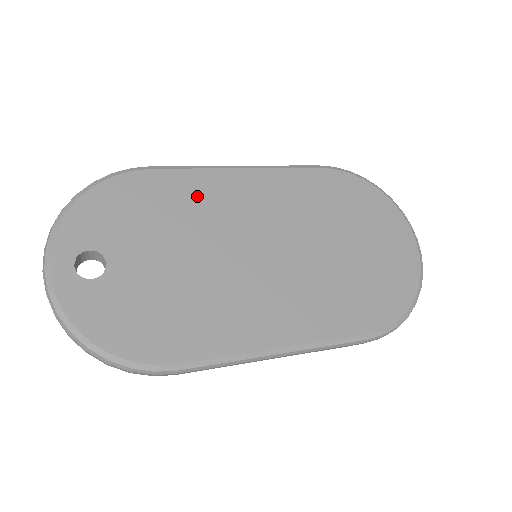
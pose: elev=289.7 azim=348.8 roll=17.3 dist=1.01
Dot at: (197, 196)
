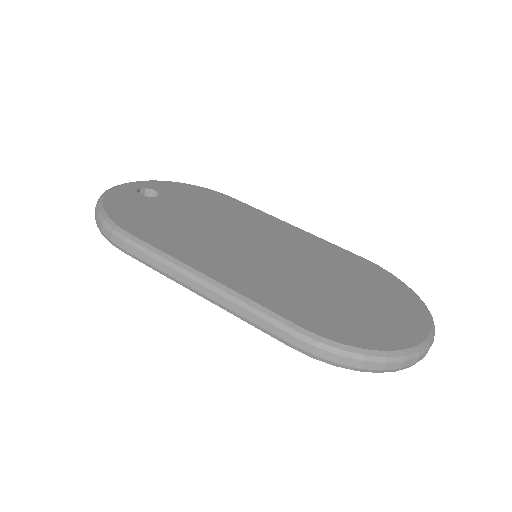
Dot at: (247, 215)
